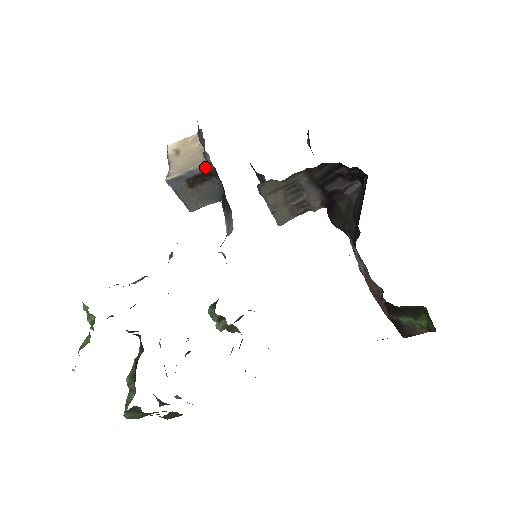
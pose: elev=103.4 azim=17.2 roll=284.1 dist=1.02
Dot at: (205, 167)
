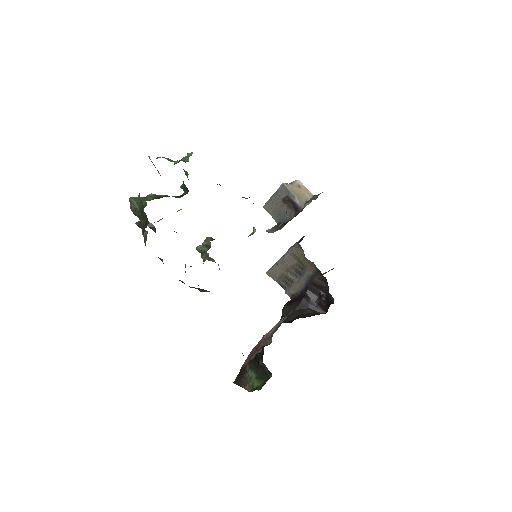
Dot at: (300, 204)
